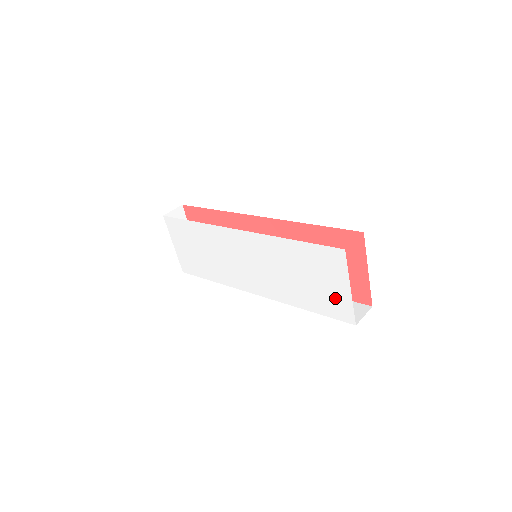
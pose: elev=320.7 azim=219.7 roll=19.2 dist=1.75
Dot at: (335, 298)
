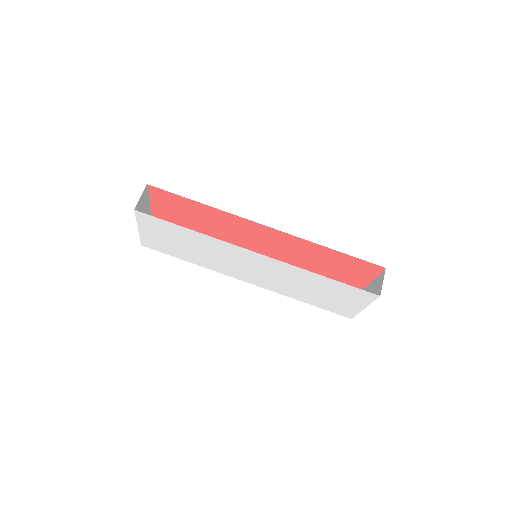
Dot at: (344, 307)
